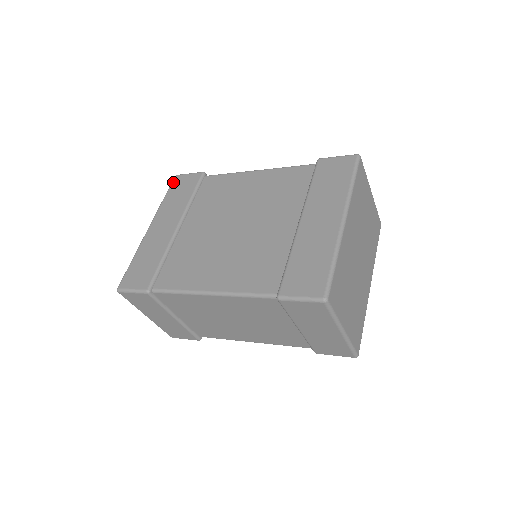
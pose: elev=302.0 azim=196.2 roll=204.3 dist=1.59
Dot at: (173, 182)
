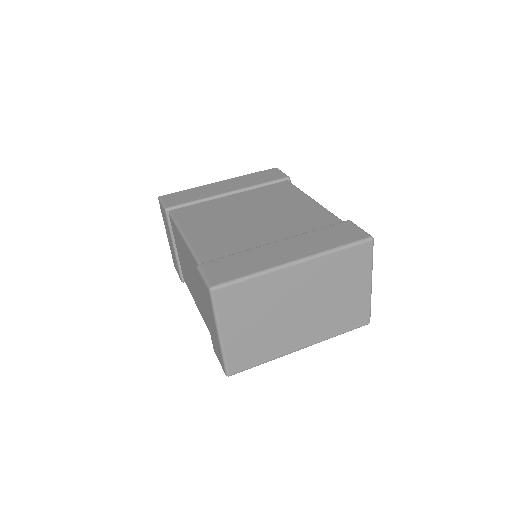
Dot at: (268, 169)
